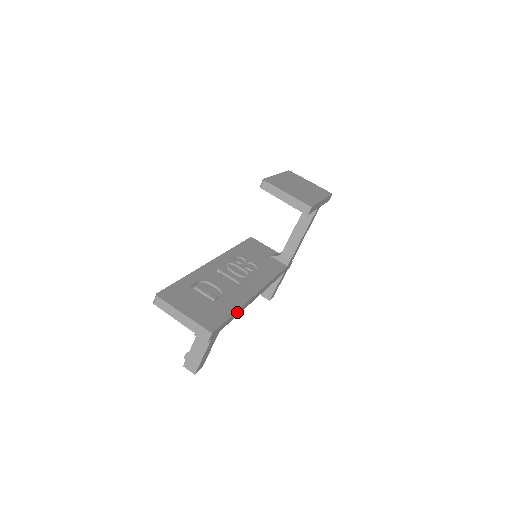
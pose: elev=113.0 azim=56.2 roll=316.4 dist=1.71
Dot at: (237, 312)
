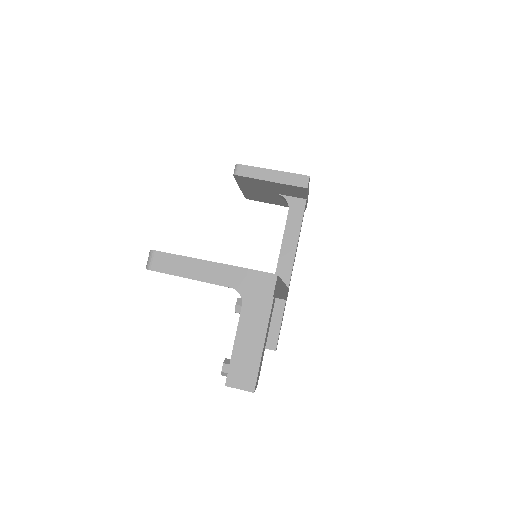
Dot at: occluded
